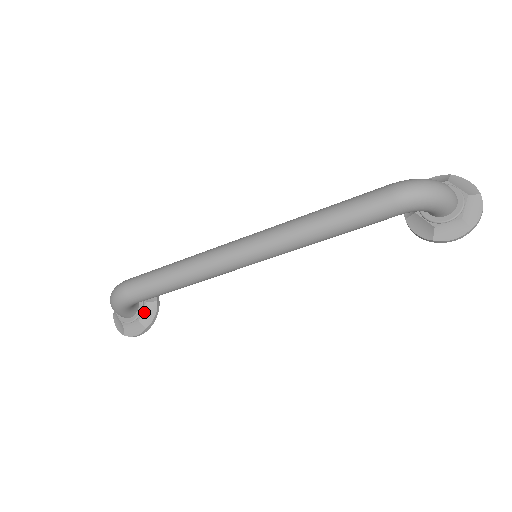
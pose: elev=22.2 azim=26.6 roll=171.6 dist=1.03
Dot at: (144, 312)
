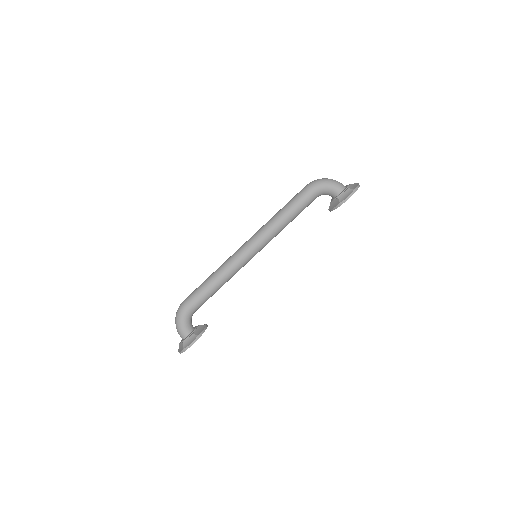
Dot at: (197, 330)
